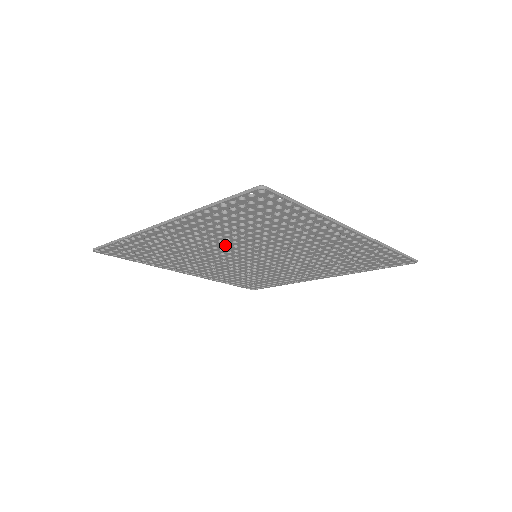
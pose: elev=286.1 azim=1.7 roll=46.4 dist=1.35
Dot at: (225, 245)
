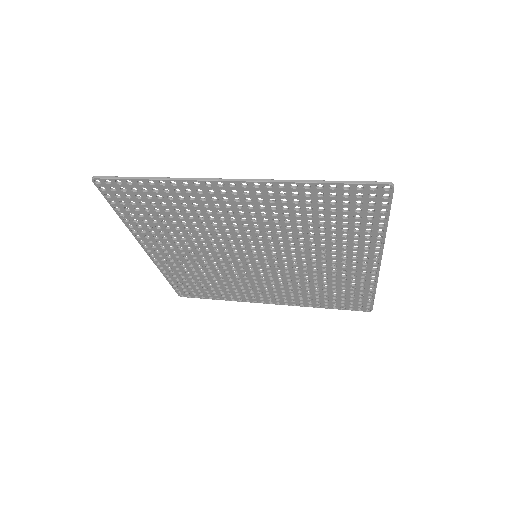
Dot at: (252, 232)
